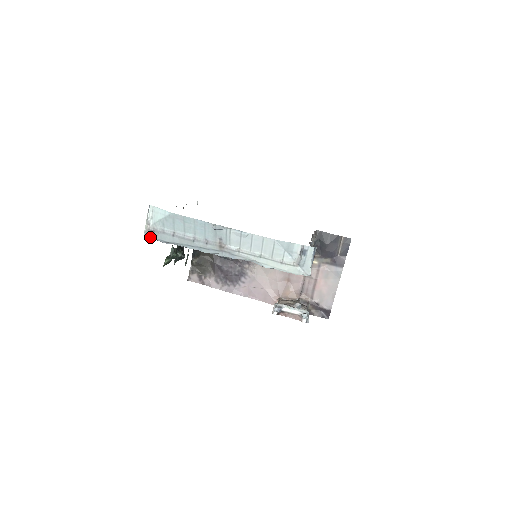
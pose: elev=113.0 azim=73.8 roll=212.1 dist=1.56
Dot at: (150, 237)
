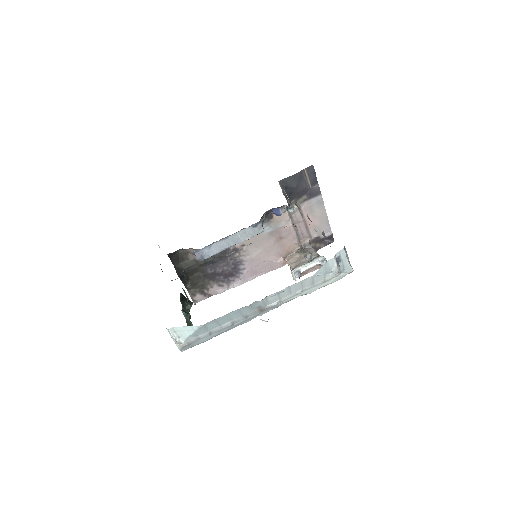
Dot at: occluded
